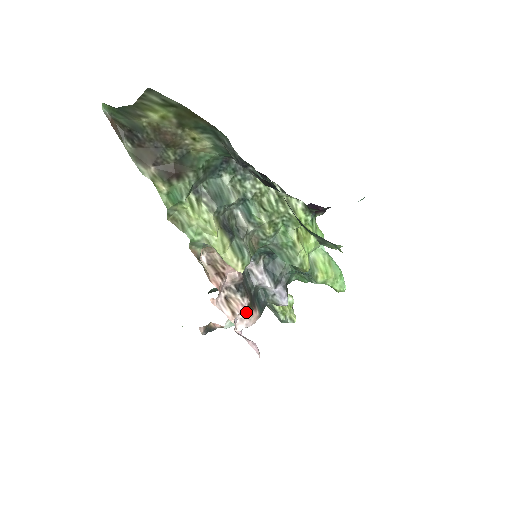
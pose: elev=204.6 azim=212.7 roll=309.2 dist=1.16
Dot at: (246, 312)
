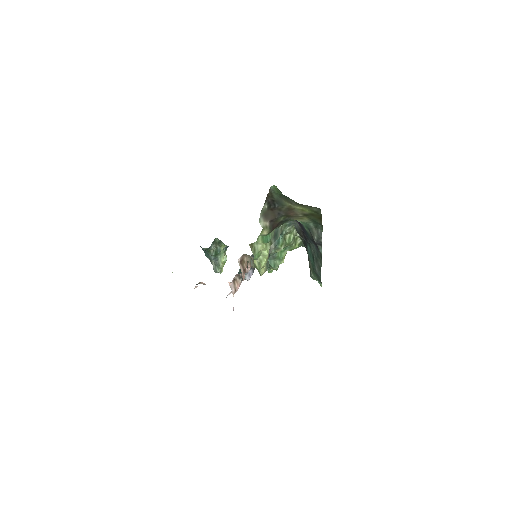
Dot at: occluded
